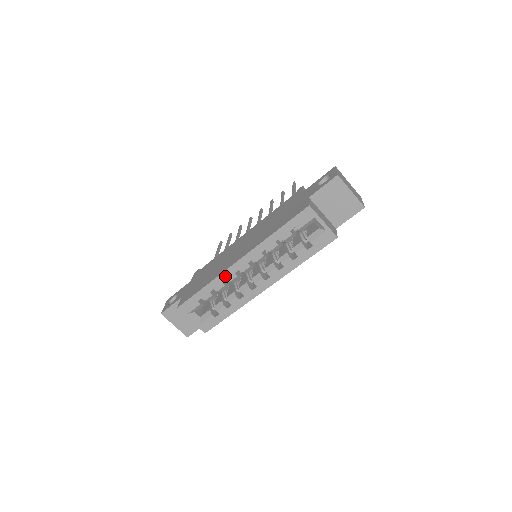
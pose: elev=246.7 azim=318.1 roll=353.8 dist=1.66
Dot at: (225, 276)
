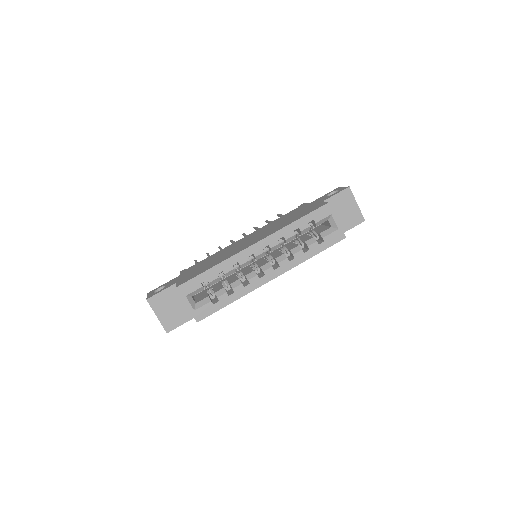
Dot at: (237, 258)
